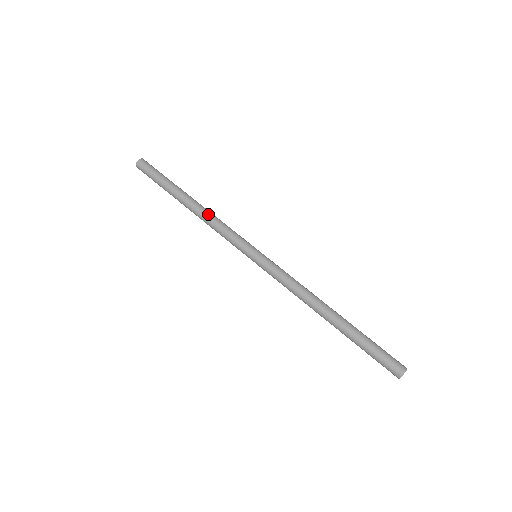
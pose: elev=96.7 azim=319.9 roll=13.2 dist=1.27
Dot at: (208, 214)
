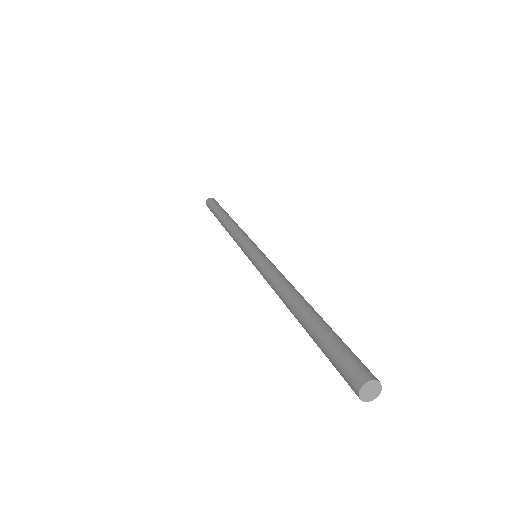
Dot at: (231, 226)
